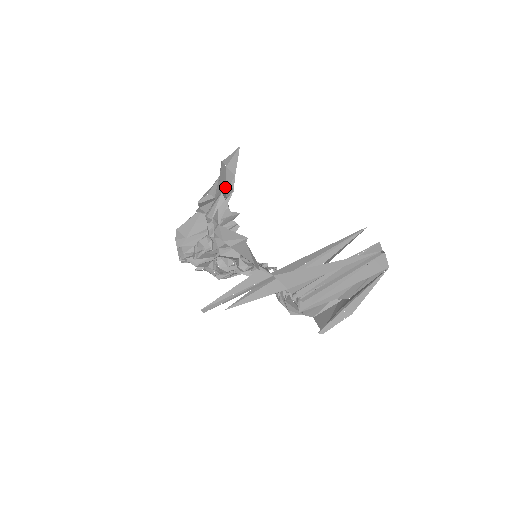
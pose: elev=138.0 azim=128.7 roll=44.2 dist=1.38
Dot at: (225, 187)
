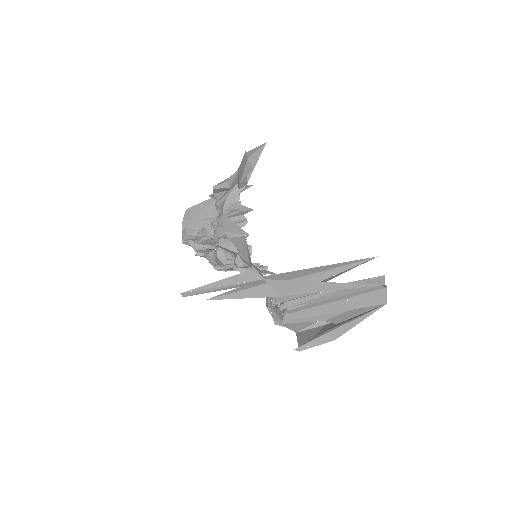
Dot at: (241, 178)
